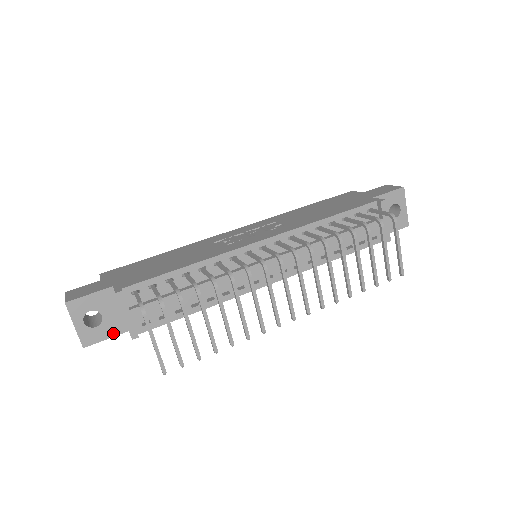
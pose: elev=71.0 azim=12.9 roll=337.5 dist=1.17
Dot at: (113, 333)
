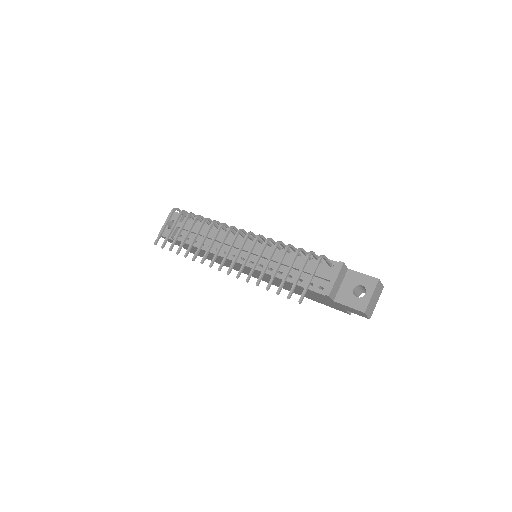
Dot at: occluded
